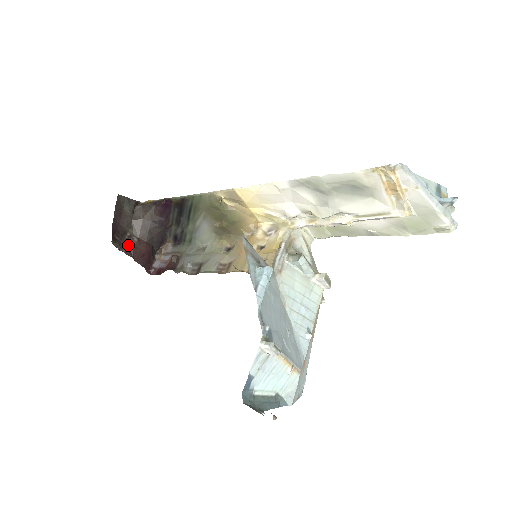
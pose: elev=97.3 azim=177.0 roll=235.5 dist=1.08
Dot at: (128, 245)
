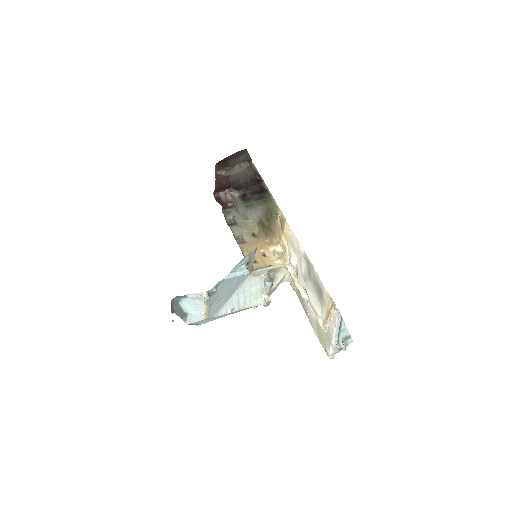
Dot at: (221, 172)
